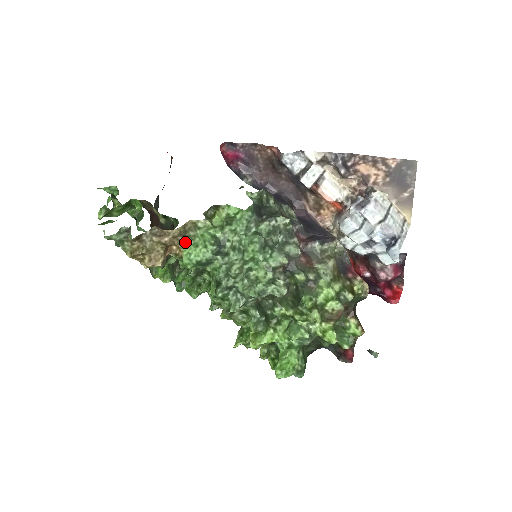
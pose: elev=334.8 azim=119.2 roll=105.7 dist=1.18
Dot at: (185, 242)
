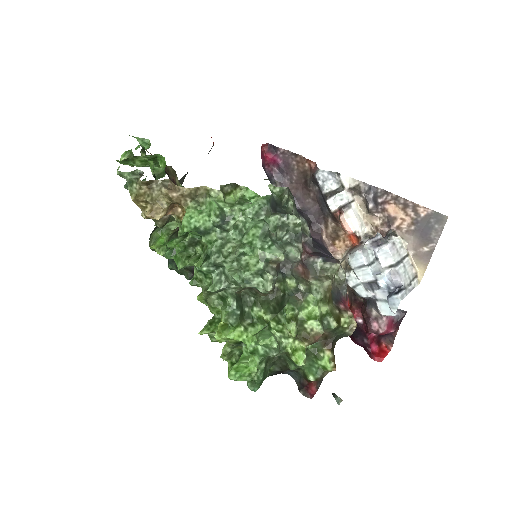
Dot at: (191, 205)
